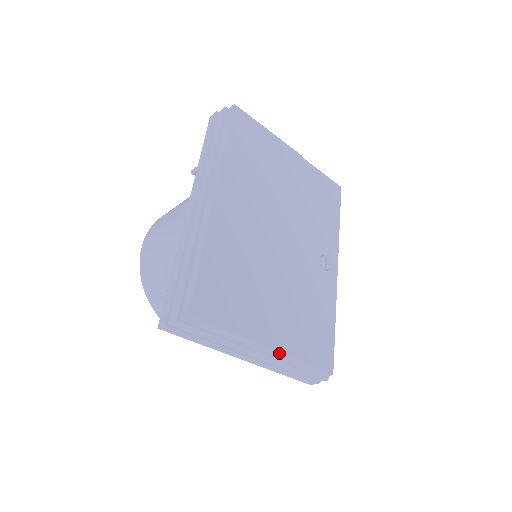
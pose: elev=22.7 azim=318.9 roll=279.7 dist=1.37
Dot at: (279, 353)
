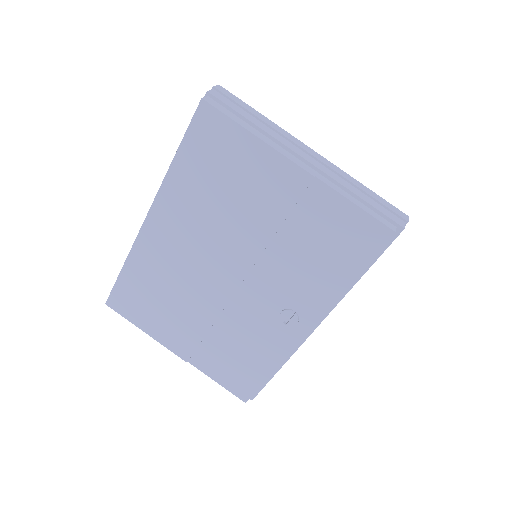
Dot at: (185, 360)
